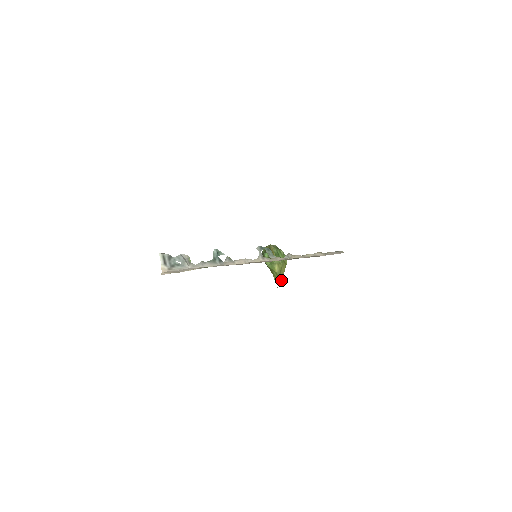
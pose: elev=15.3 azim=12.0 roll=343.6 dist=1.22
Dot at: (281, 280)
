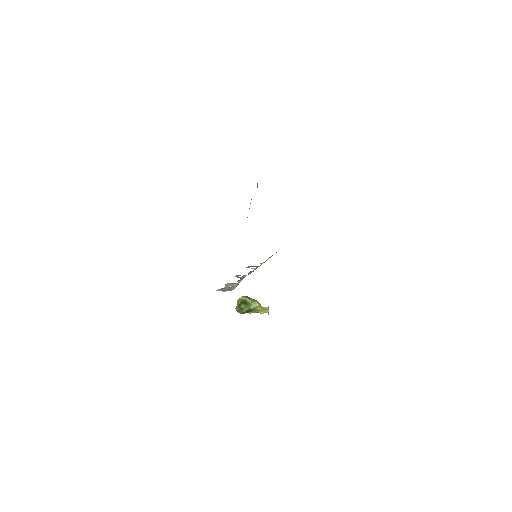
Dot at: (265, 309)
